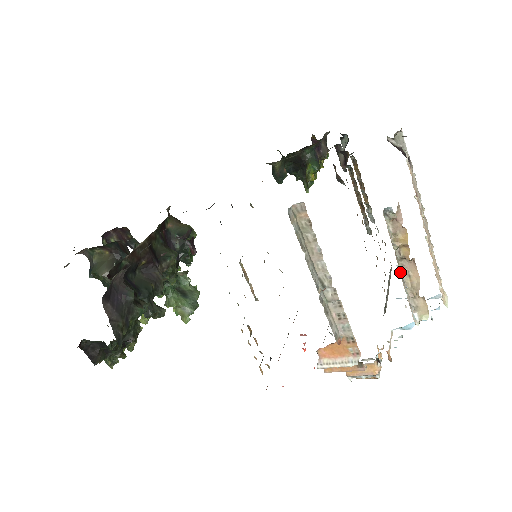
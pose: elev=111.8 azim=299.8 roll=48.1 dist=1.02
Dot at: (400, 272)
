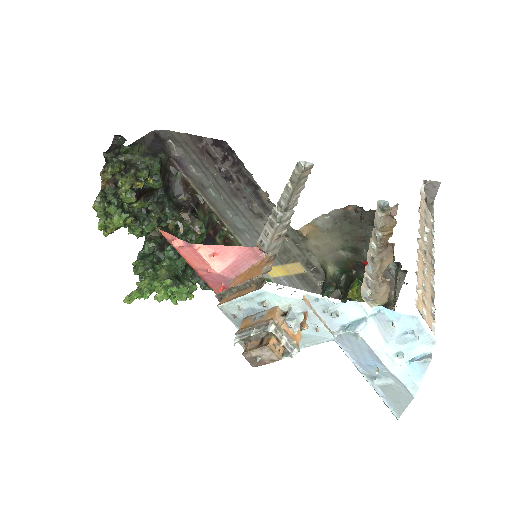
Dot at: (371, 248)
